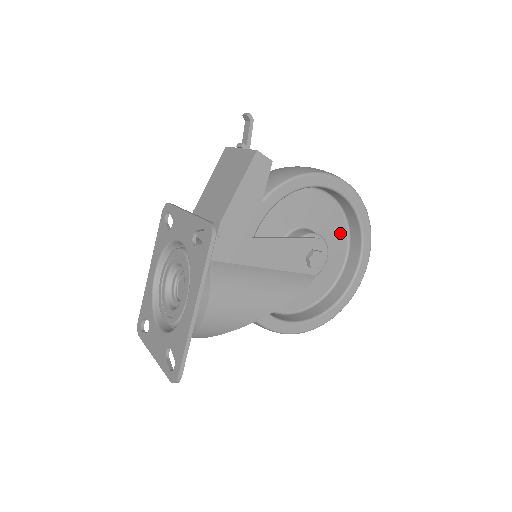
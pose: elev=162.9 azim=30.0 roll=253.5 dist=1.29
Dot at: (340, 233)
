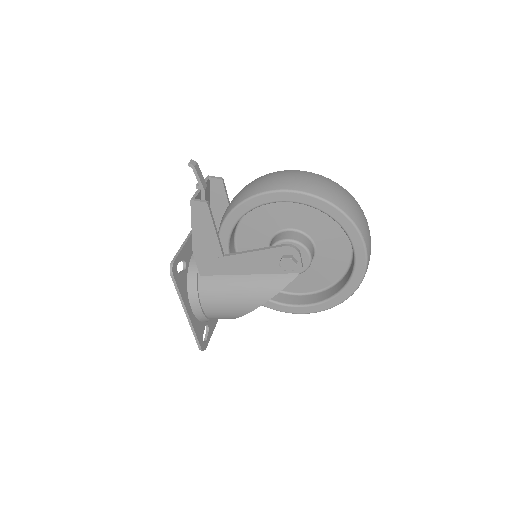
Dot at: (333, 224)
